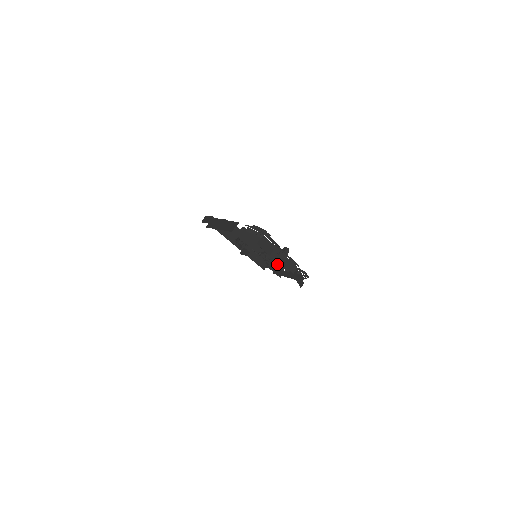
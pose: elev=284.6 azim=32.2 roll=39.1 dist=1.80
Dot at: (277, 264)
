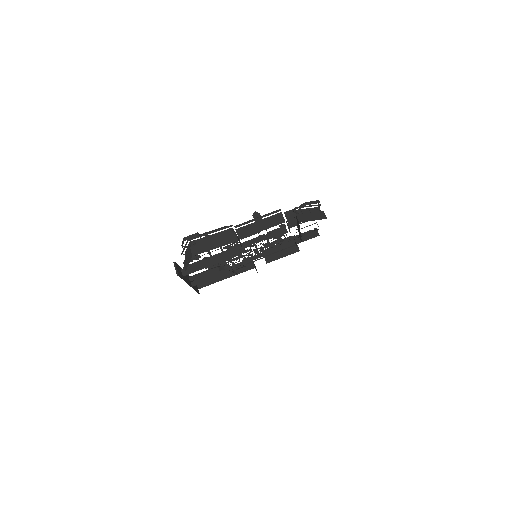
Dot at: (274, 236)
